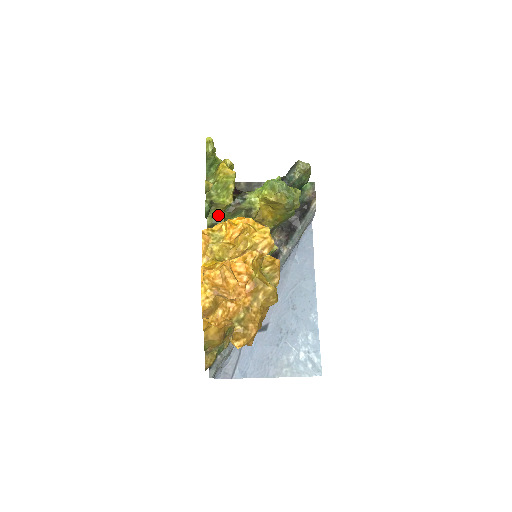
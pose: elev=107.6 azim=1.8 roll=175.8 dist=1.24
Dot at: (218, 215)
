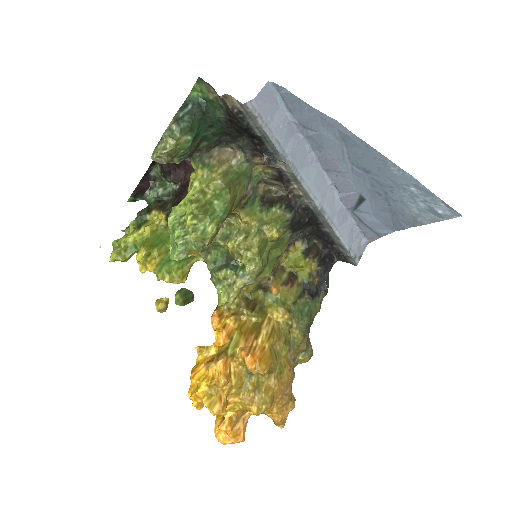
Dot at: occluded
